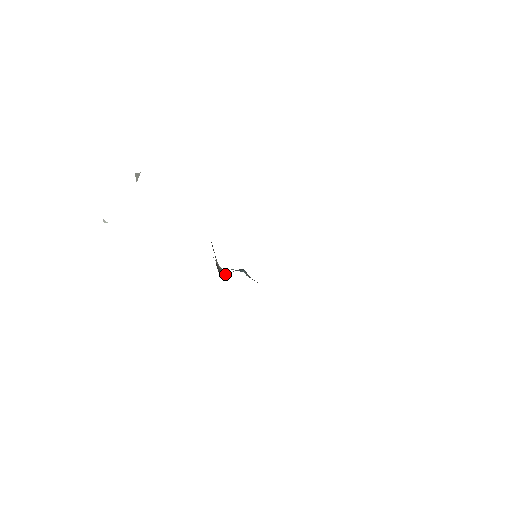
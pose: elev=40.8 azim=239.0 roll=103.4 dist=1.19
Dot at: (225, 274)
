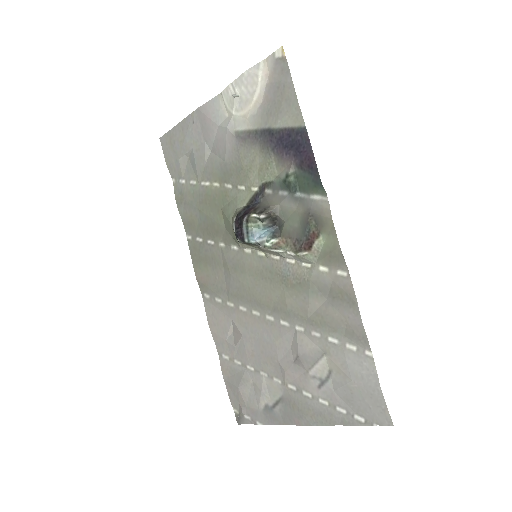
Dot at: (276, 206)
